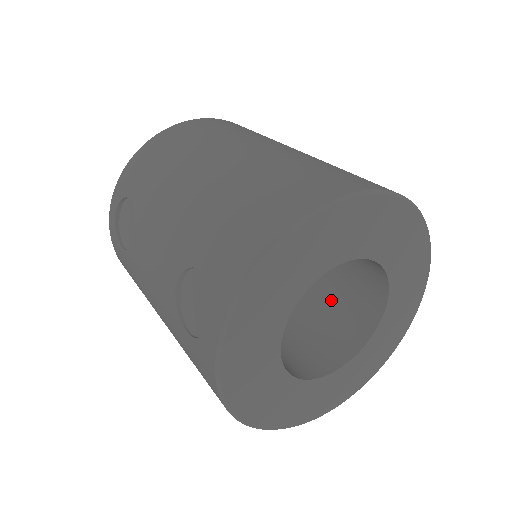
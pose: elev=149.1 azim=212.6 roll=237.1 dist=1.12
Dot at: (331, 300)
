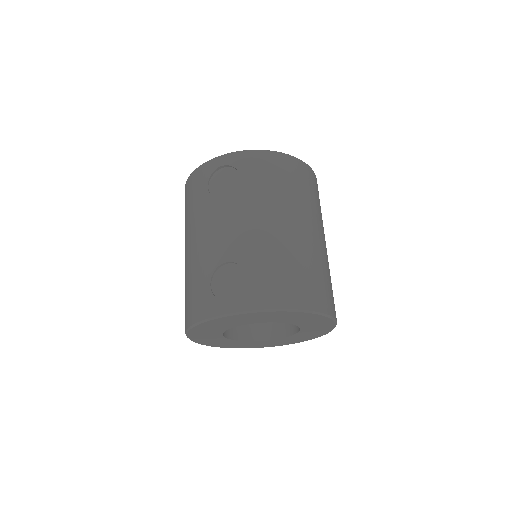
Dot at: occluded
